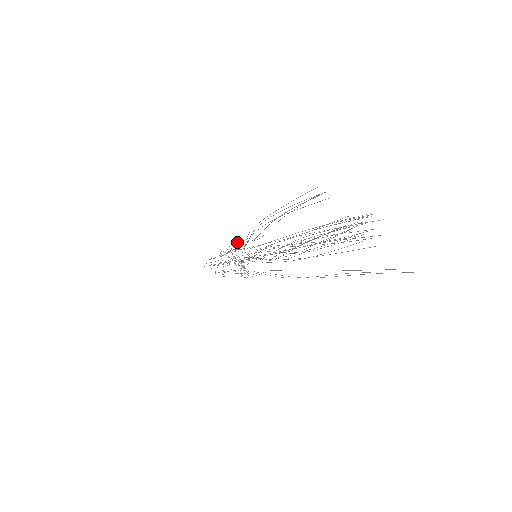
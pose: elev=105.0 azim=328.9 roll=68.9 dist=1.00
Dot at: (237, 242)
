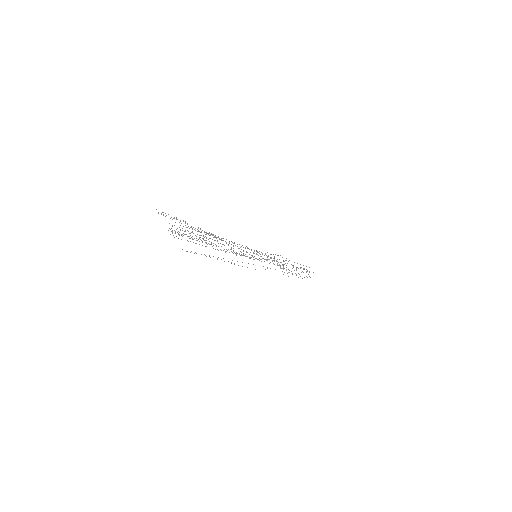
Dot at: (246, 246)
